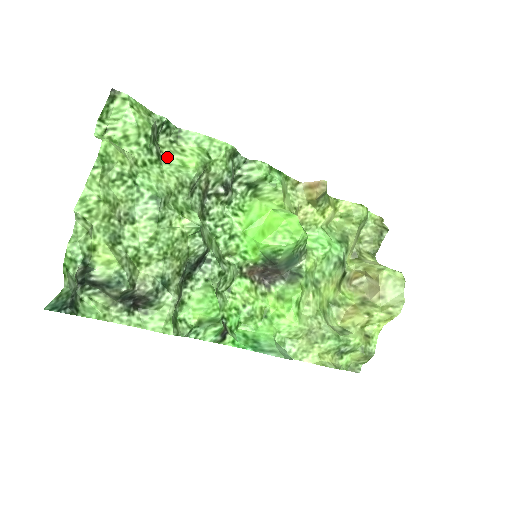
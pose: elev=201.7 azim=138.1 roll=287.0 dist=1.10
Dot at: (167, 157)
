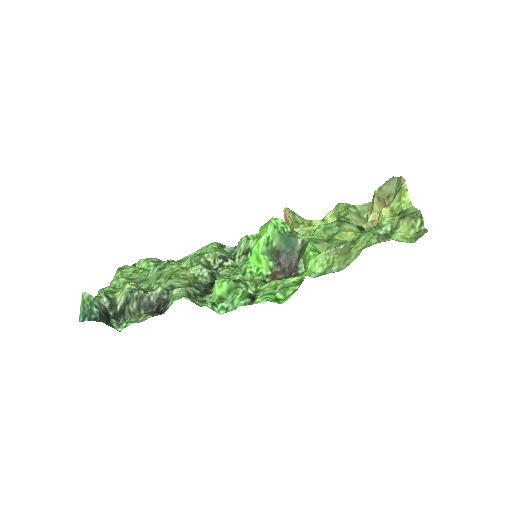
Dot at: occluded
